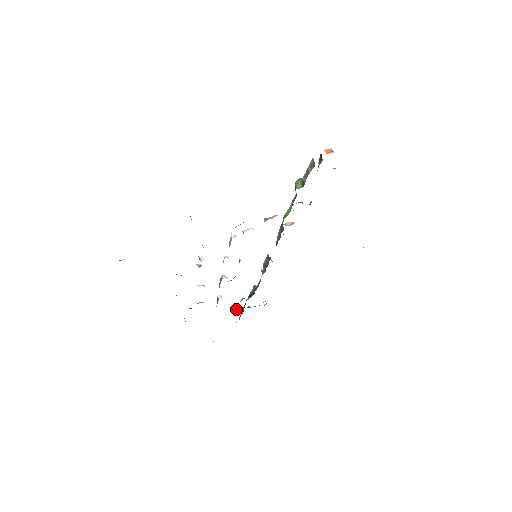
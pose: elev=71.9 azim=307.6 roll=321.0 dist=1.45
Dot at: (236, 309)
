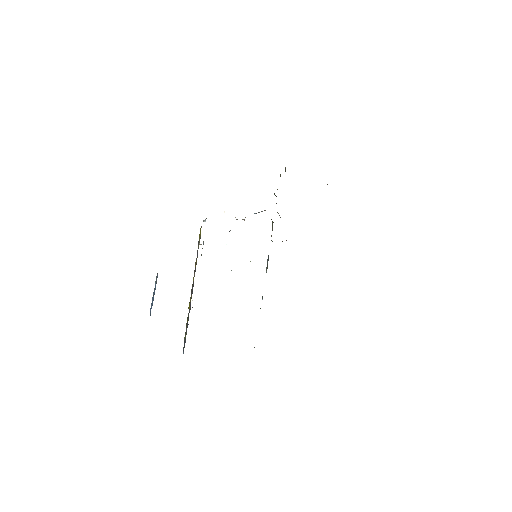
Dot at: occluded
